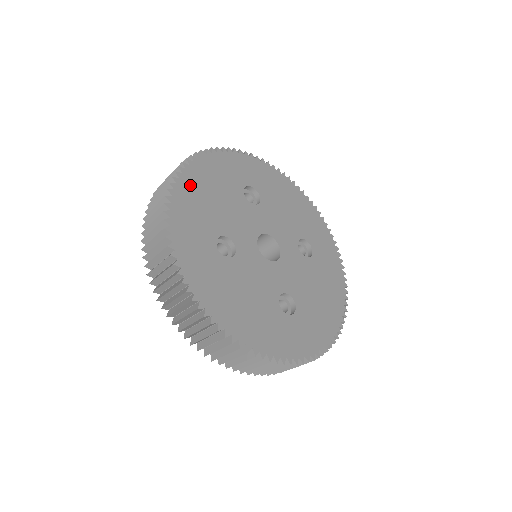
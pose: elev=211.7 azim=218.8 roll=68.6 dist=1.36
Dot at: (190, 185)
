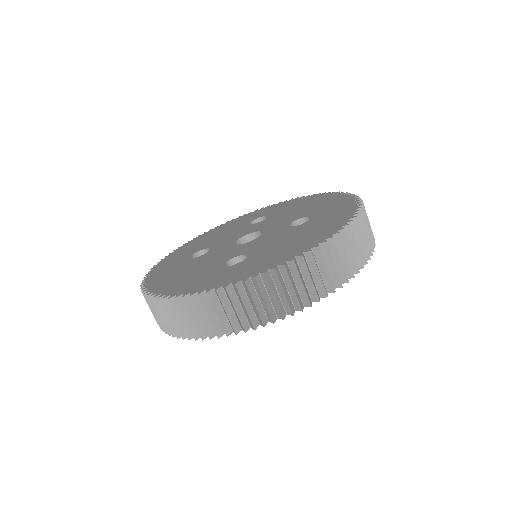
Dot at: (199, 239)
